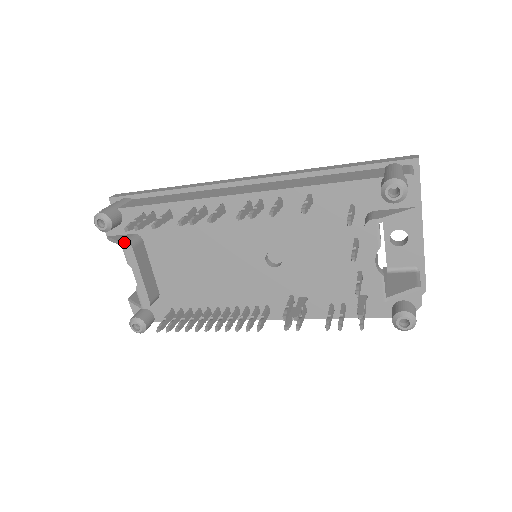
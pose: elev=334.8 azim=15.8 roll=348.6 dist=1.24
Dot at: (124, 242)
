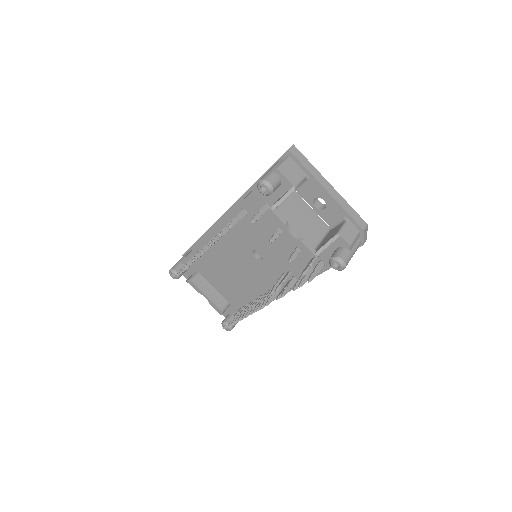
Dot at: (188, 281)
